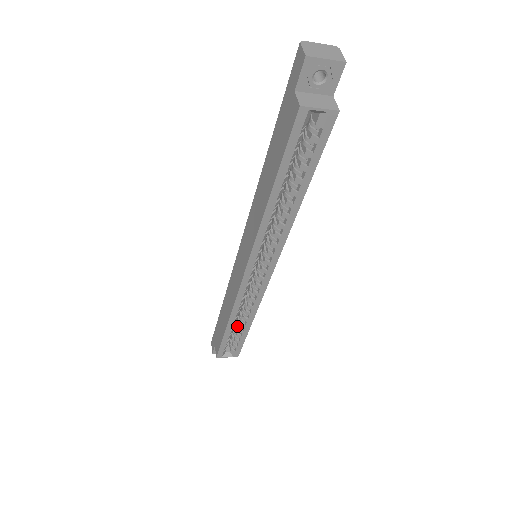
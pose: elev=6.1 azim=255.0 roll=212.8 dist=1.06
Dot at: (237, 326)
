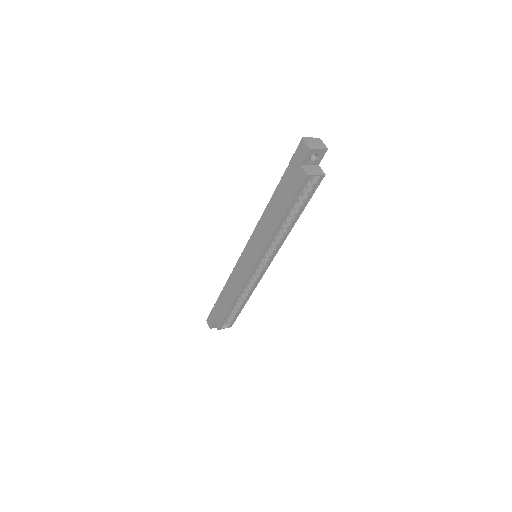
Dot at: occluded
